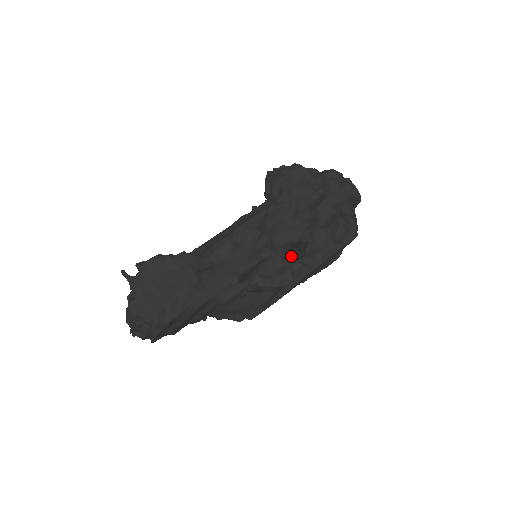
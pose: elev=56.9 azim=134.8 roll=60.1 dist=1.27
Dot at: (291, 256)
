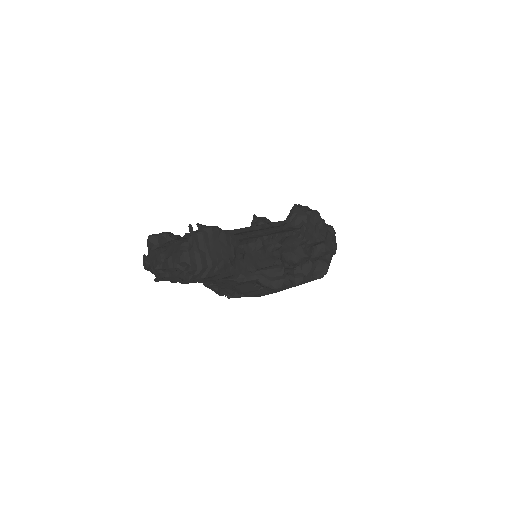
Dot at: occluded
